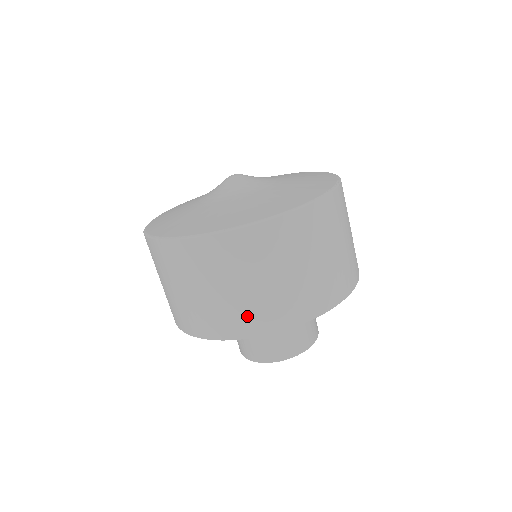
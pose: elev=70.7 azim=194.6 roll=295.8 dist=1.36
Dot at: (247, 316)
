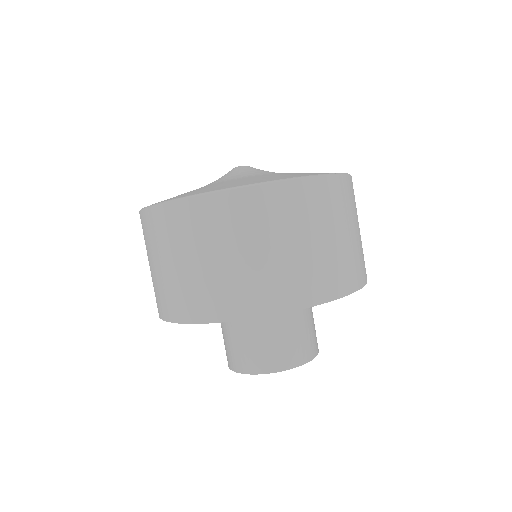
Dot at: (180, 298)
